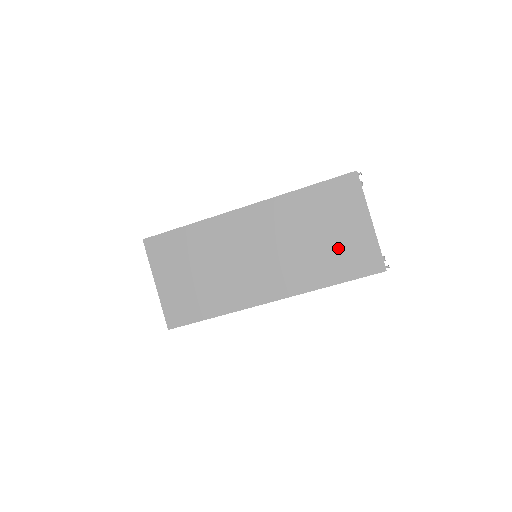
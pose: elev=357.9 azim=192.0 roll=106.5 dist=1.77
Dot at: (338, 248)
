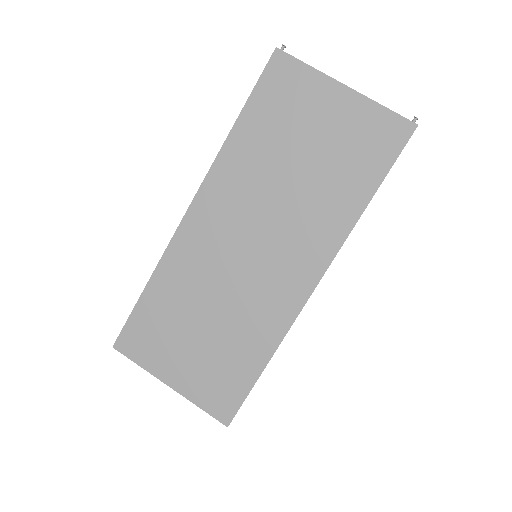
Dot at: (335, 153)
